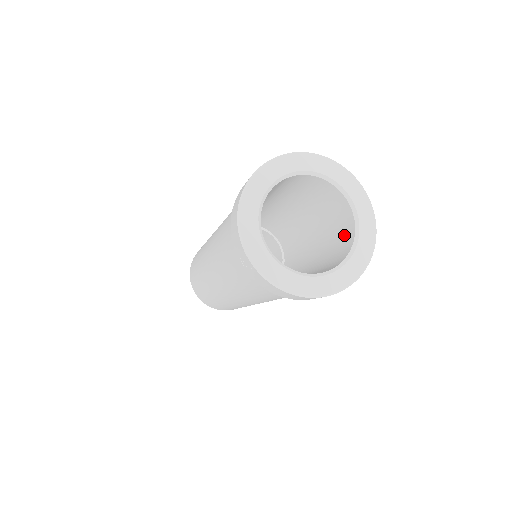
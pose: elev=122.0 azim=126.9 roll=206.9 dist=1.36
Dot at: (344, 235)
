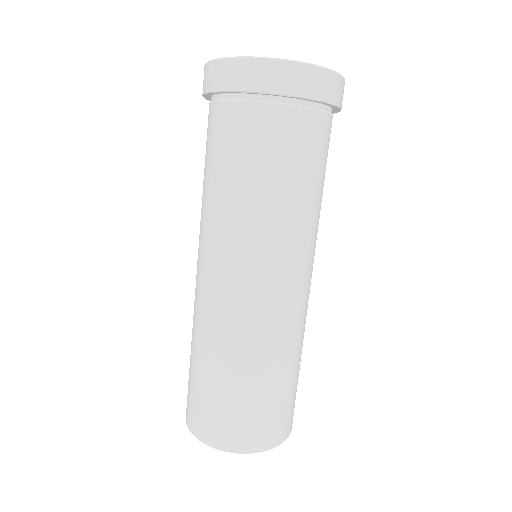
Dot at: occluded
